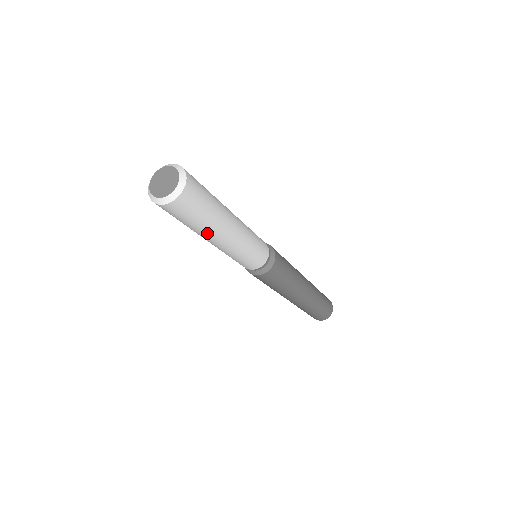
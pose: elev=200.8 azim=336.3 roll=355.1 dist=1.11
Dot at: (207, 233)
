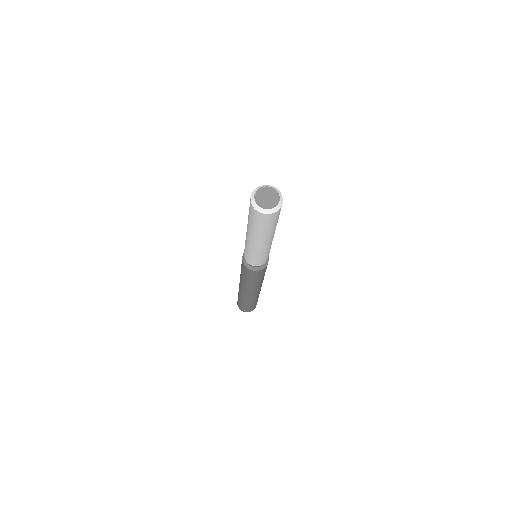
Dot at: (254, 233)
